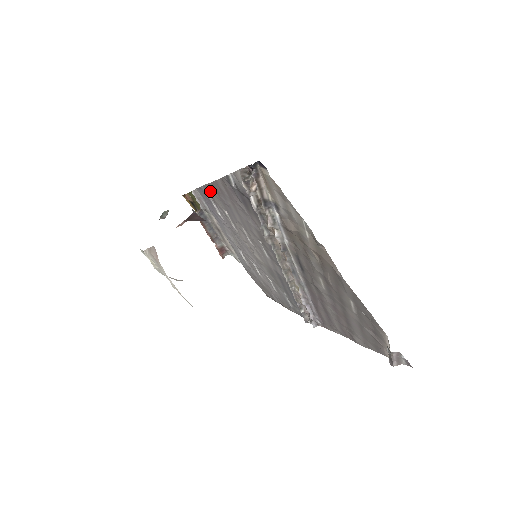
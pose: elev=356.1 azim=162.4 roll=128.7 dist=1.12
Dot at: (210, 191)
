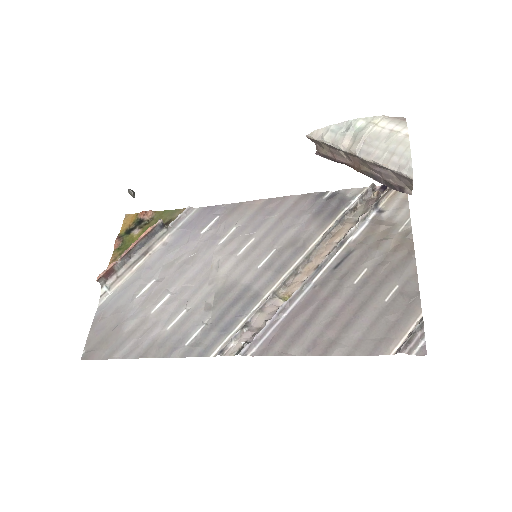
Dot at: (240, 208)
